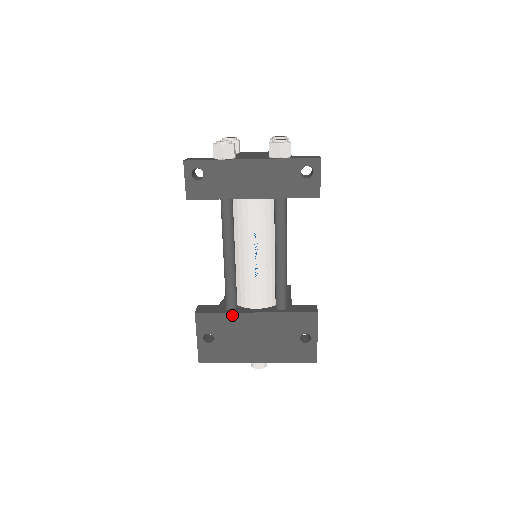
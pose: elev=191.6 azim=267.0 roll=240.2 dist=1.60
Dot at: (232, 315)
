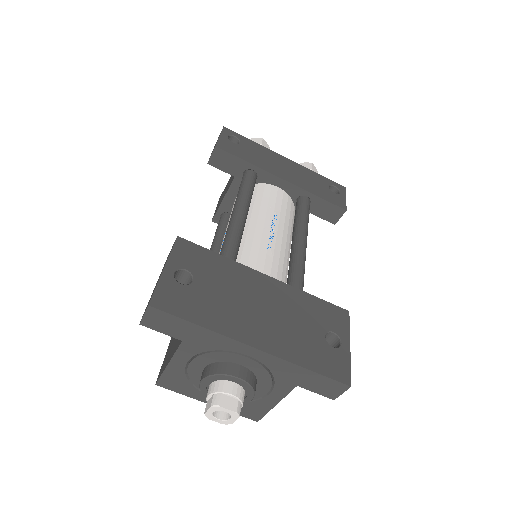
Dot at: (232, 263)
